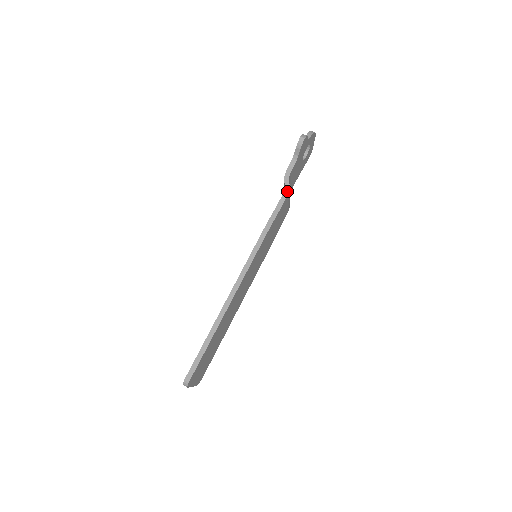
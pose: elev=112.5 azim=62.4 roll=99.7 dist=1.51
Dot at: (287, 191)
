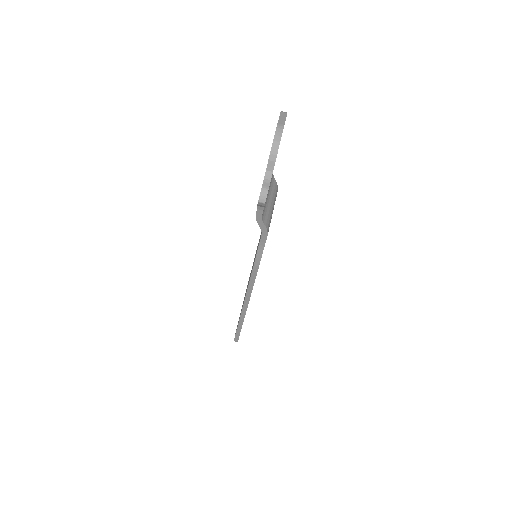
Dot at: (265, 233)
